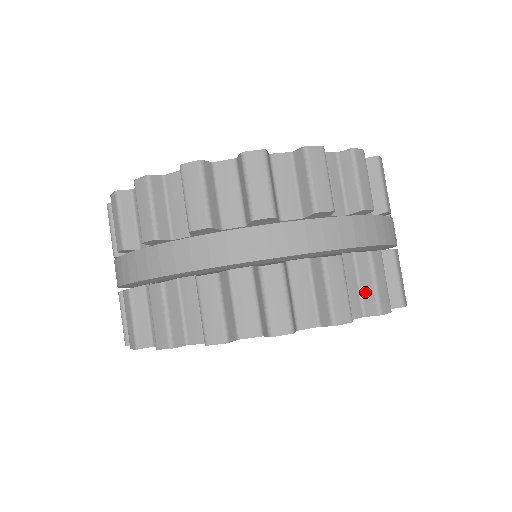
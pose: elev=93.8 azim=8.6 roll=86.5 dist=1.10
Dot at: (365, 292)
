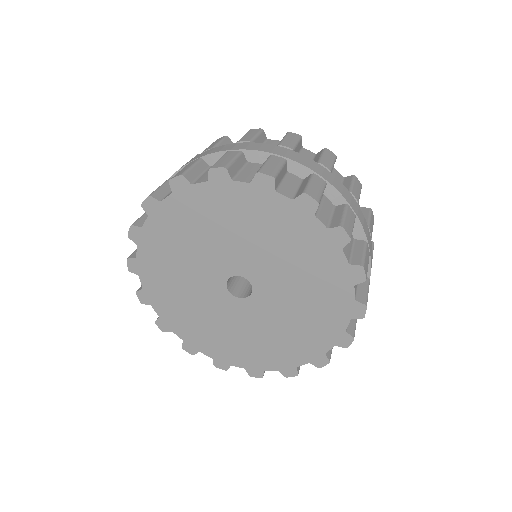
Dot at: occluded
